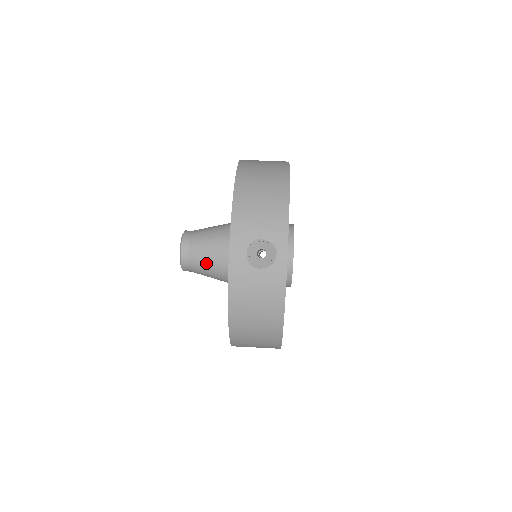
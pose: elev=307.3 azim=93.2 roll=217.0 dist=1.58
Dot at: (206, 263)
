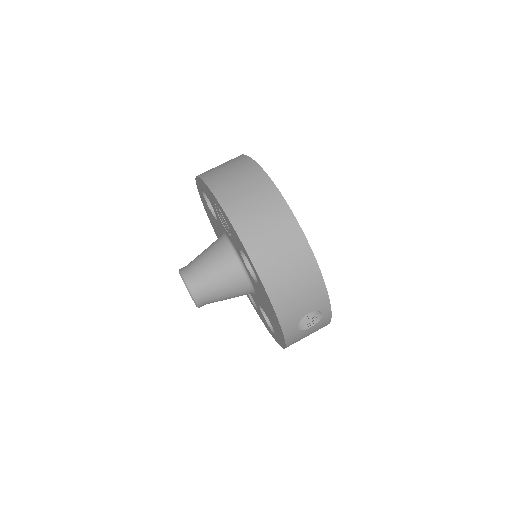
Dot at: (225, 299)
